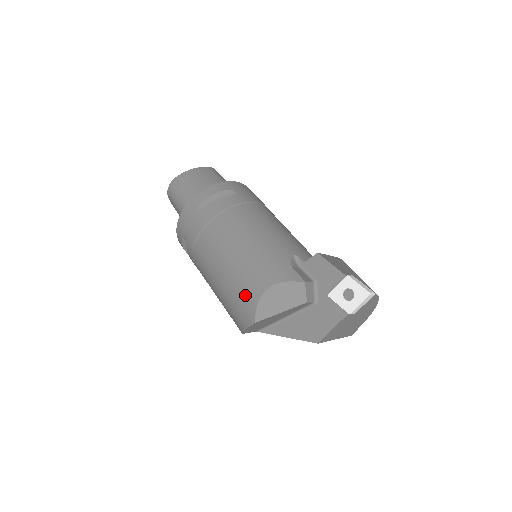
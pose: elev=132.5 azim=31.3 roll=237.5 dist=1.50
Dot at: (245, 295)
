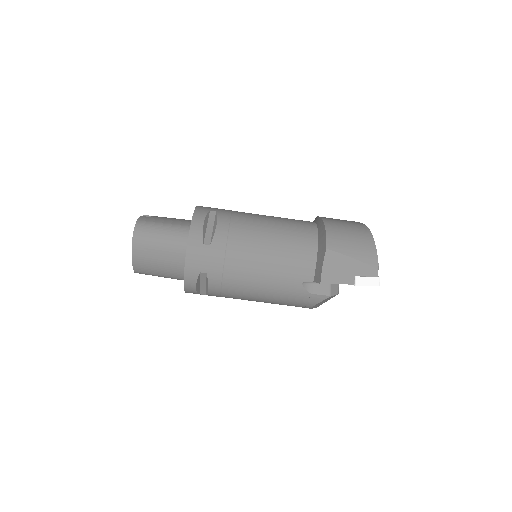
Dot at: occluded
